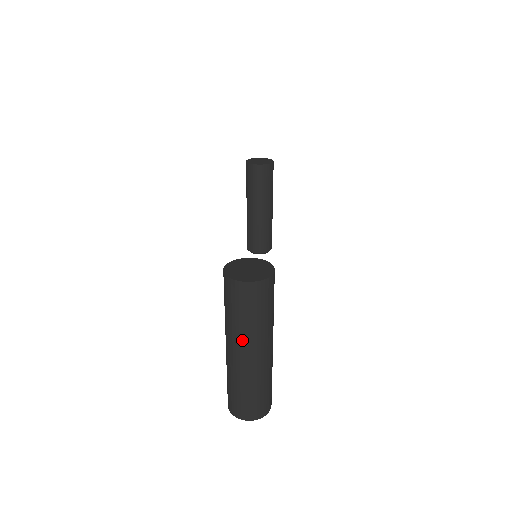
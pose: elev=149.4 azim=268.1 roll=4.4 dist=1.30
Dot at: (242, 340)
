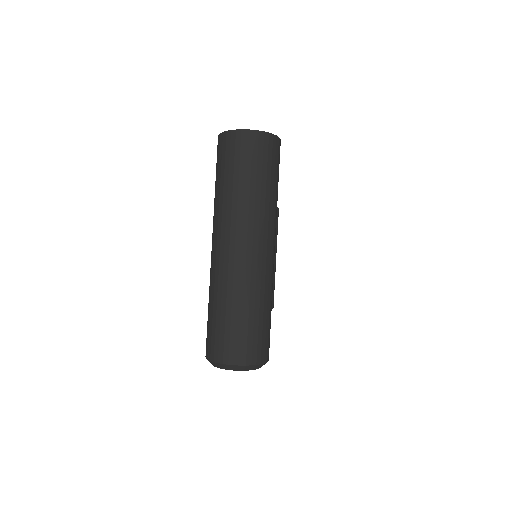
Dot at: (234, 218)
